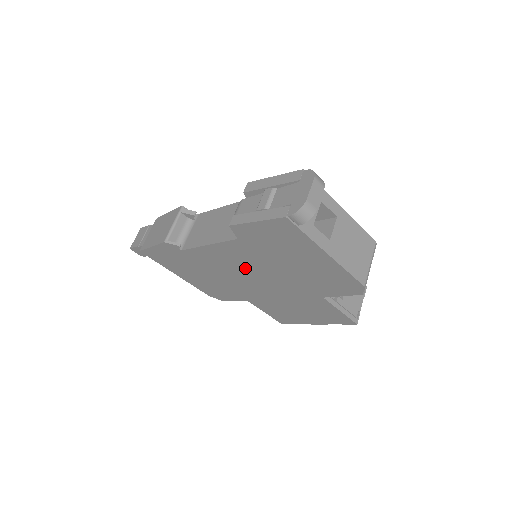
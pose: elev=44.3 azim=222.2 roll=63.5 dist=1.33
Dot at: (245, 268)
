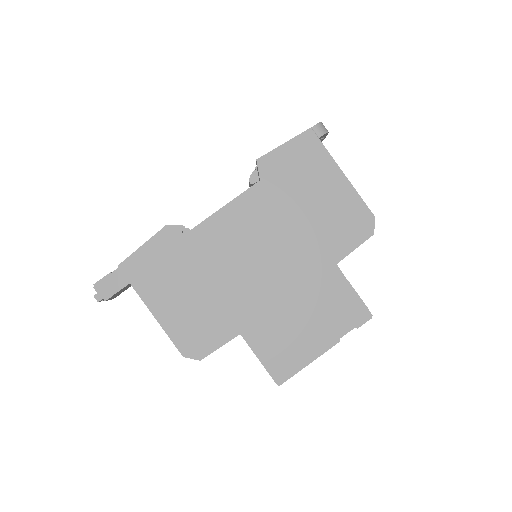
Dot at: (256, 240)
